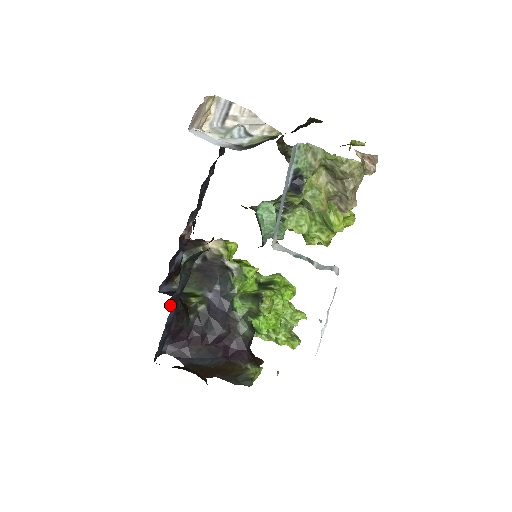
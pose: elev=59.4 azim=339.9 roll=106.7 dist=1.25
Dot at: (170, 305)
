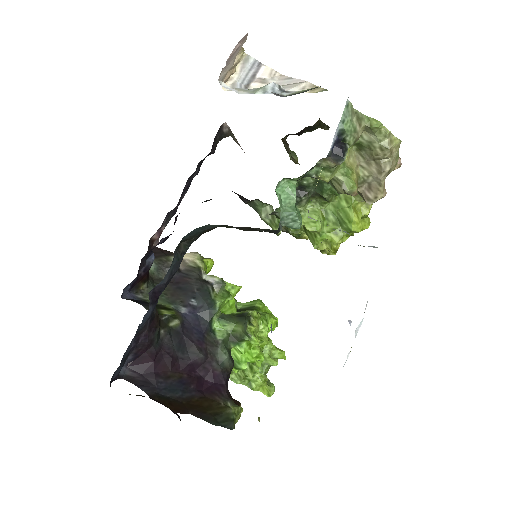
Dot at: (150, 299)
